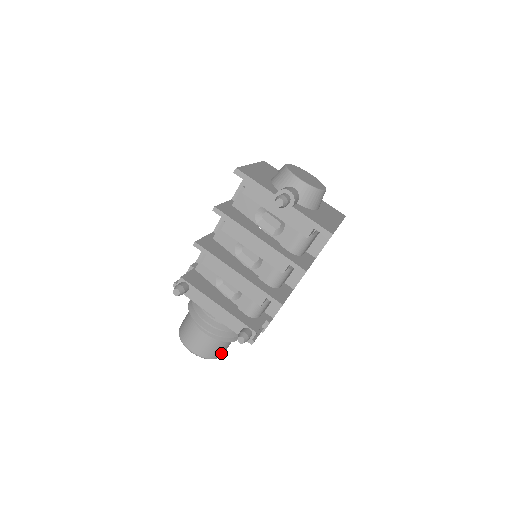
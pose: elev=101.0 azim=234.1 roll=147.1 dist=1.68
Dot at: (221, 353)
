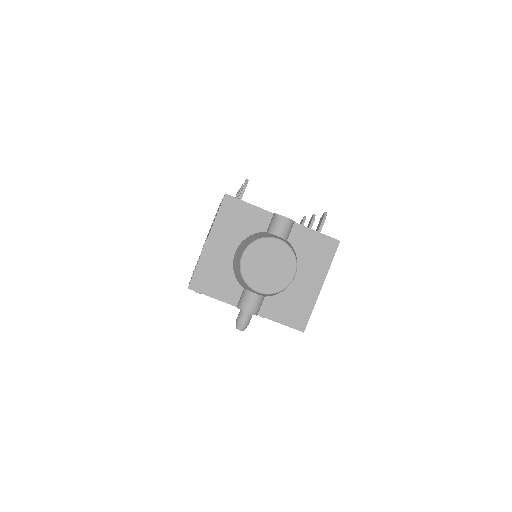
Dot at: occluded
